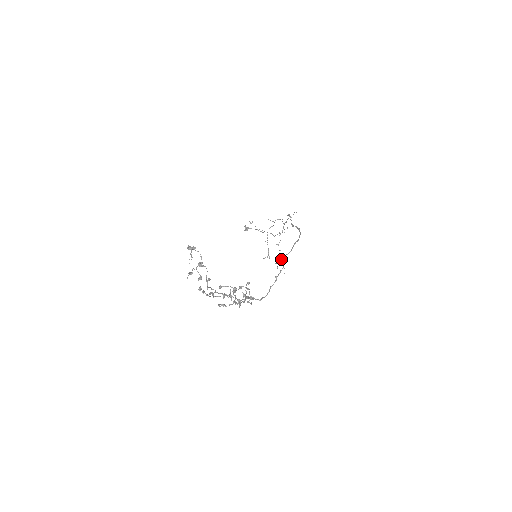
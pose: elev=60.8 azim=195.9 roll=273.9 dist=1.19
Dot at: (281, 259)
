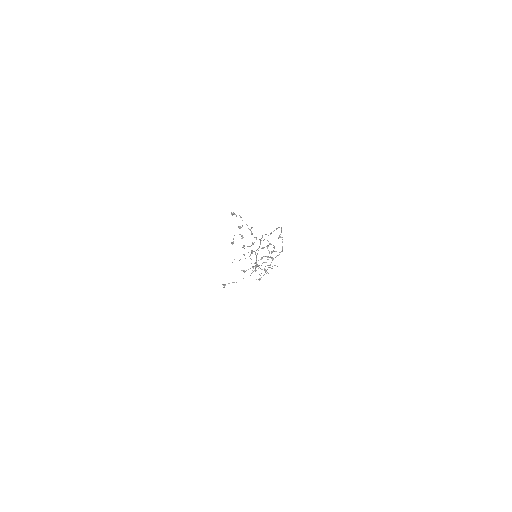
Dot at: occluded
